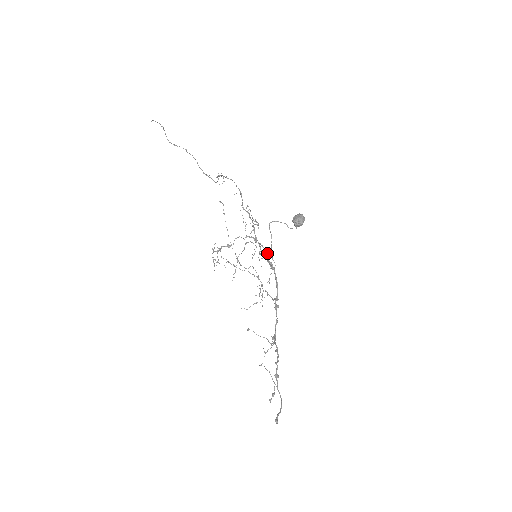
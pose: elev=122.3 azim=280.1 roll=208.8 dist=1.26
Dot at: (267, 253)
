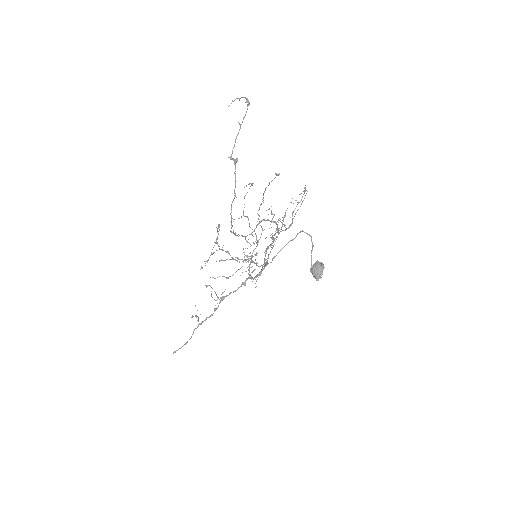
Dot at: (256, 281)
